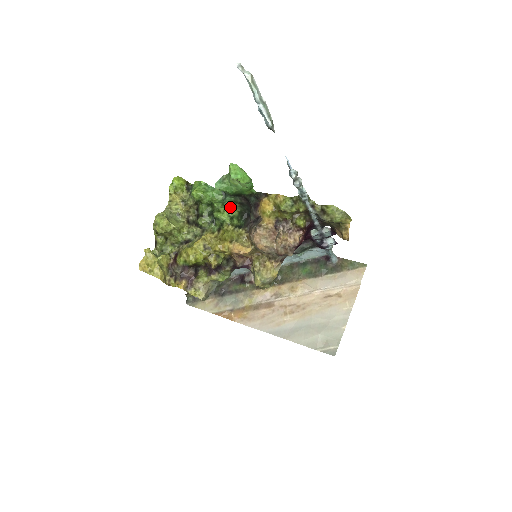
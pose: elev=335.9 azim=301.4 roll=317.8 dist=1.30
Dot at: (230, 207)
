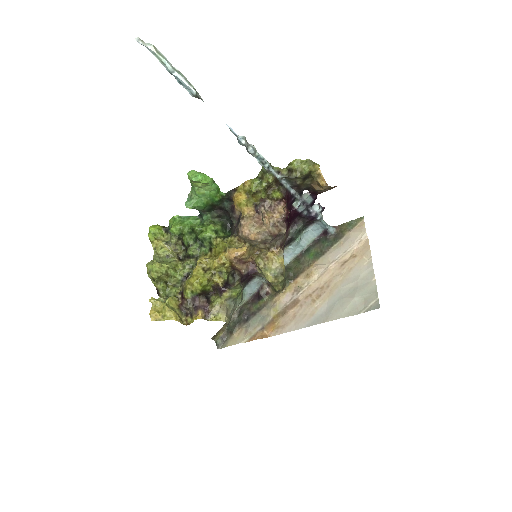
Dot at: (210, 223)
